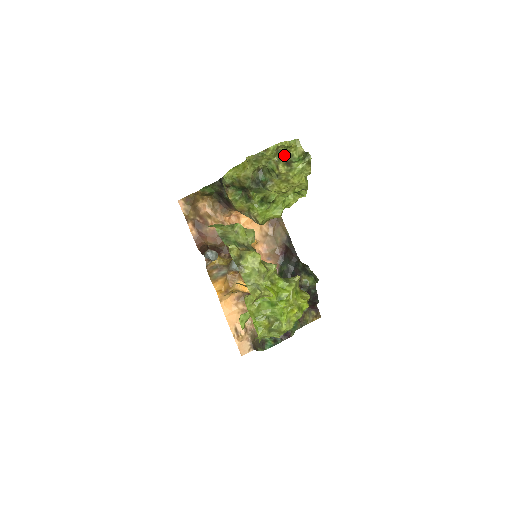
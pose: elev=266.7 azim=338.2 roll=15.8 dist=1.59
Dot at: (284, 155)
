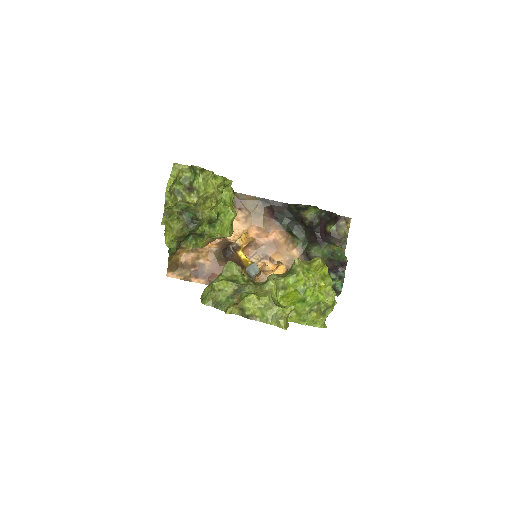
Dot at: (181, 187)
